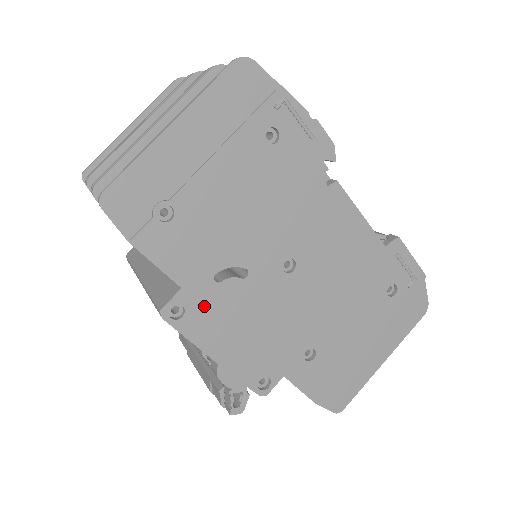
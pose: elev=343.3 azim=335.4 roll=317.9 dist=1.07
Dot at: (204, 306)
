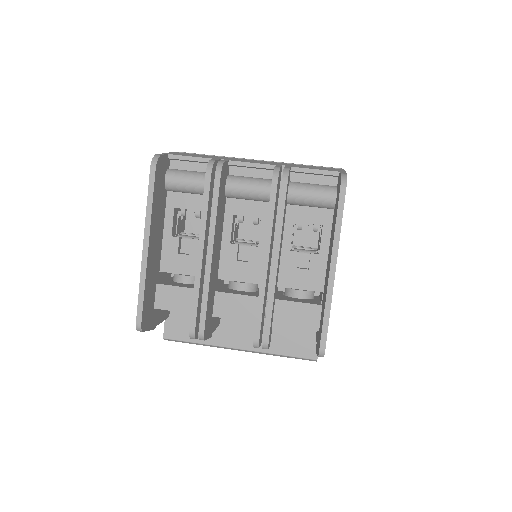
Dot at: occluded
